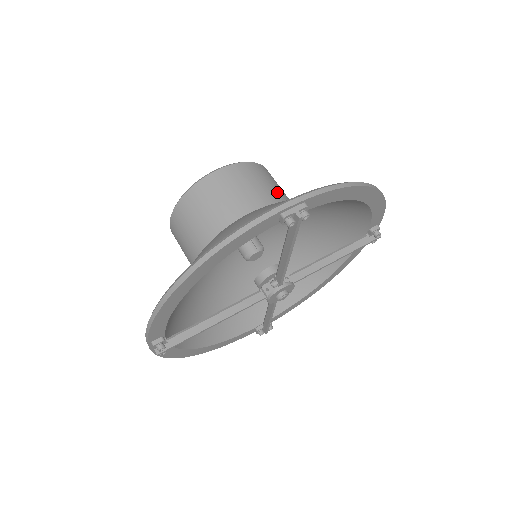
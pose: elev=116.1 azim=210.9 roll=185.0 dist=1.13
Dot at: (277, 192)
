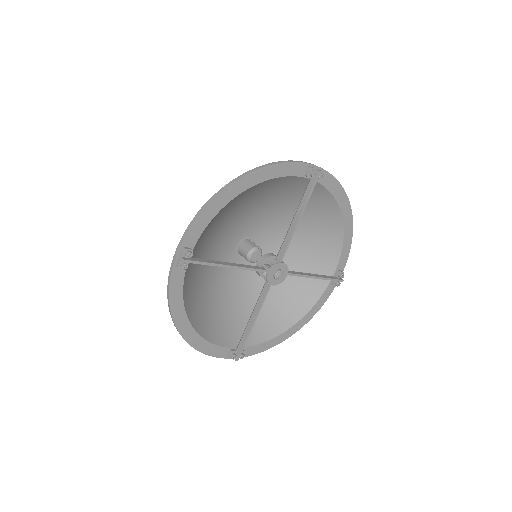
Dot at: occluded
